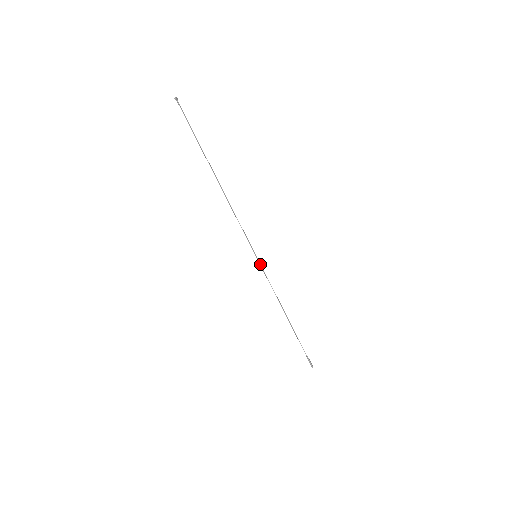
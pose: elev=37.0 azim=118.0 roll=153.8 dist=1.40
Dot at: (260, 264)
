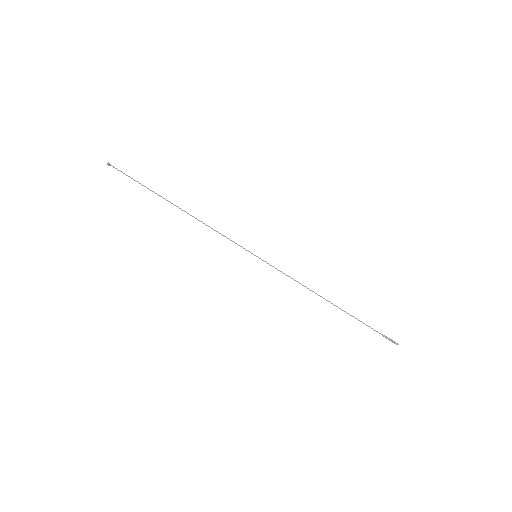
Dot at: occluded
